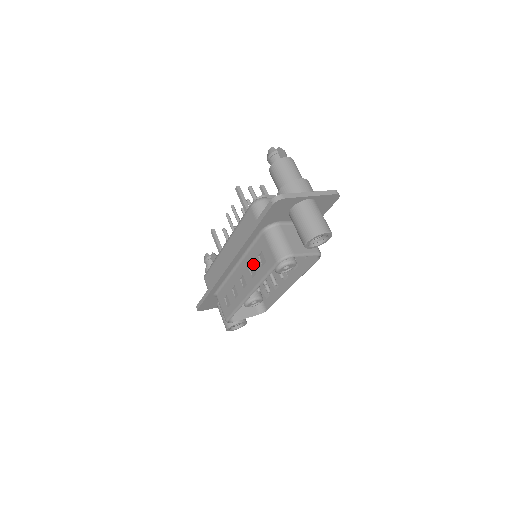
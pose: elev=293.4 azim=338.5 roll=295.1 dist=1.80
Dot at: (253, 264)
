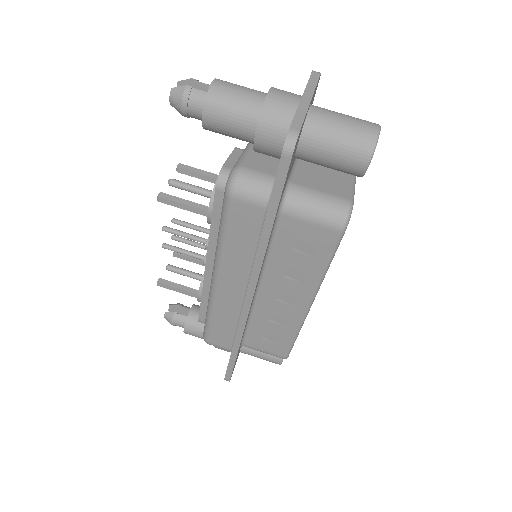
Dot at: (290, 267)
